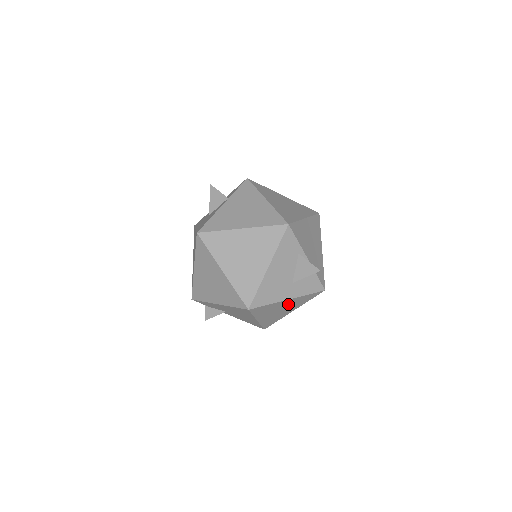
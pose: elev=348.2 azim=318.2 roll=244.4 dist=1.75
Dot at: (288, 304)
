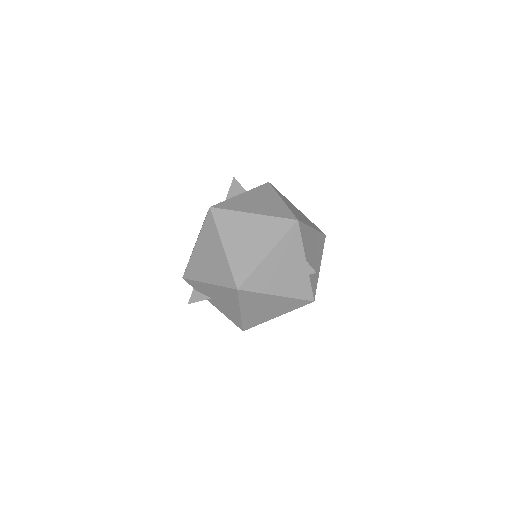
Dot at: (275, 303)
